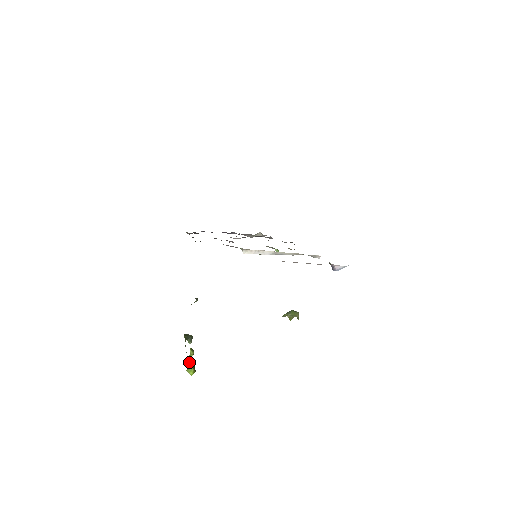
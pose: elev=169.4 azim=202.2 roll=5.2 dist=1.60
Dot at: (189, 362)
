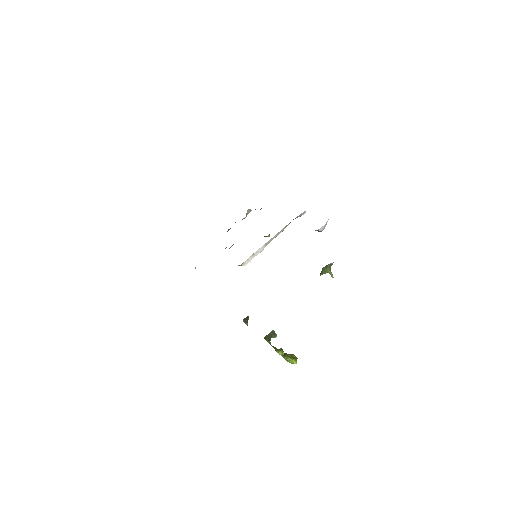
Dot at: (285, 359)
